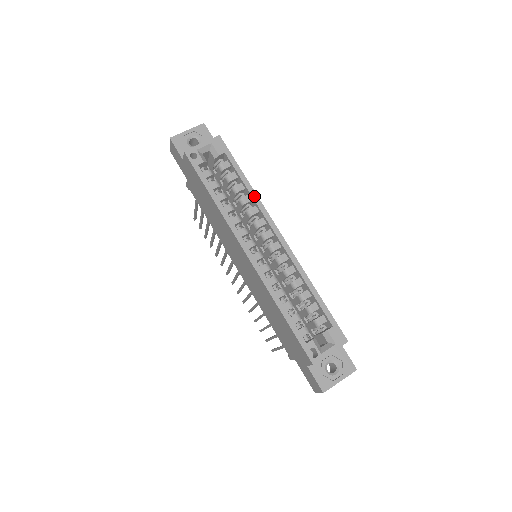
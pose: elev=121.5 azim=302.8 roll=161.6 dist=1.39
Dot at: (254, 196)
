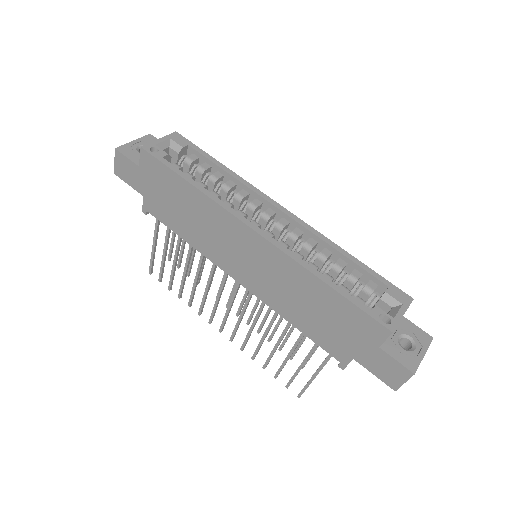
Dot at: (238, 178)
